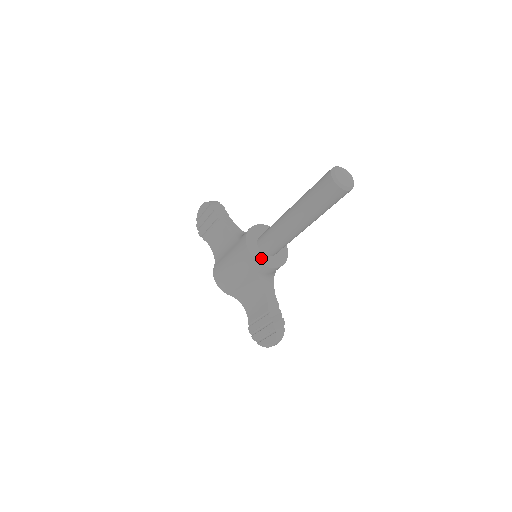
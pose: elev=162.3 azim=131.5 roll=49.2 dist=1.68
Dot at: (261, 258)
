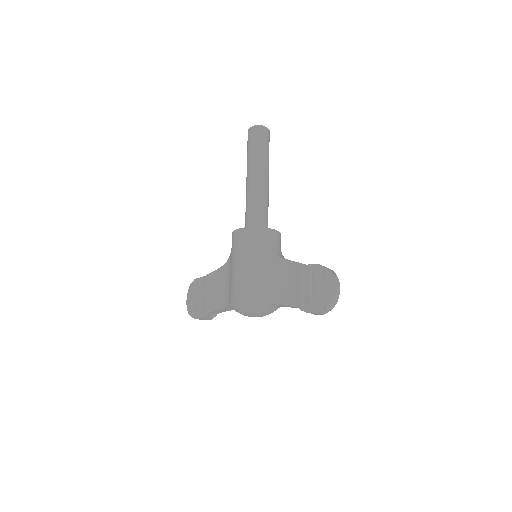
Dot at: occluded
